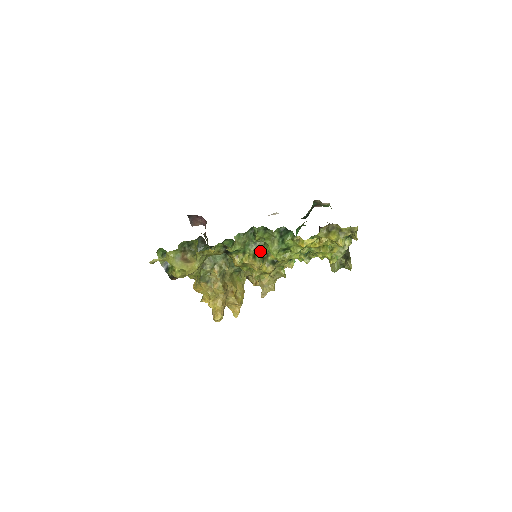
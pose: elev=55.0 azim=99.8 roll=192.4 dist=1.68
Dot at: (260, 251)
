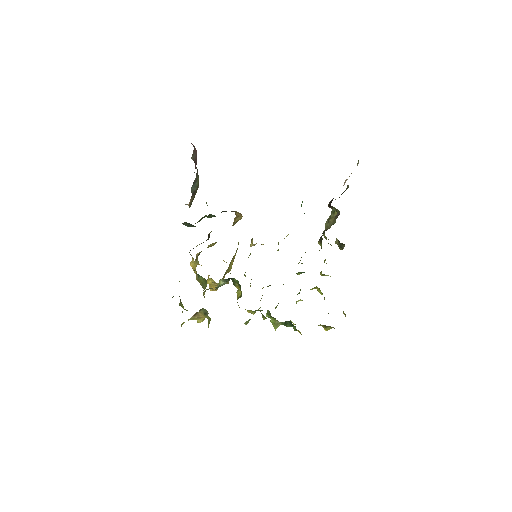
Dot at: occluded
